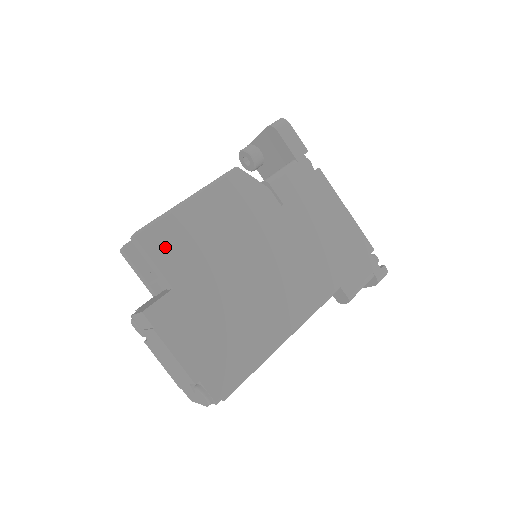
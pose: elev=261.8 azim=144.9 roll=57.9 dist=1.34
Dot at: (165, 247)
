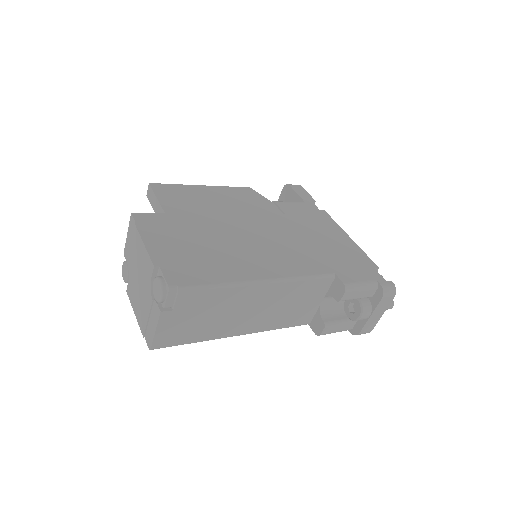
Dot at: (170, 195)
